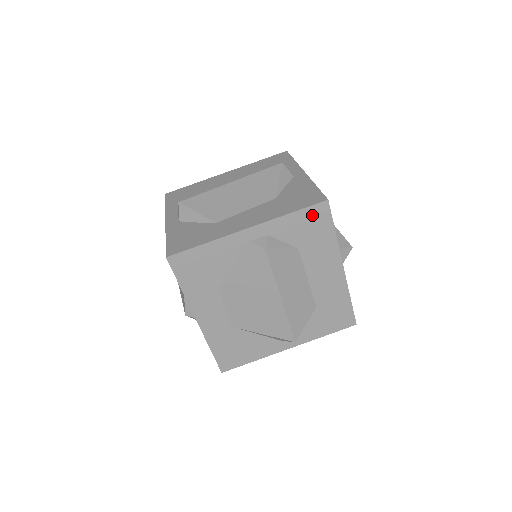
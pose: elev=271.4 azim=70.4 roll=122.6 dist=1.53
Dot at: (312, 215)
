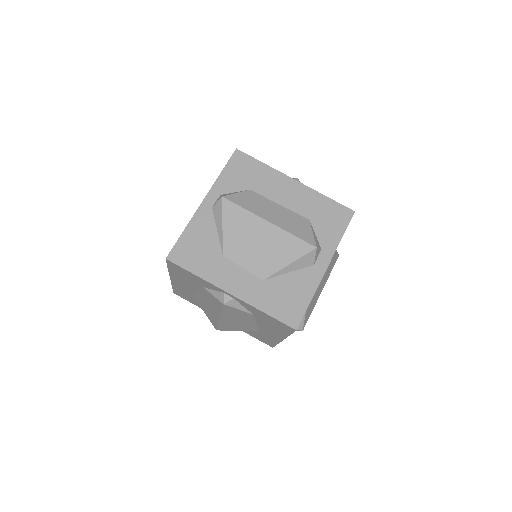
Dot at: (236, 164)
